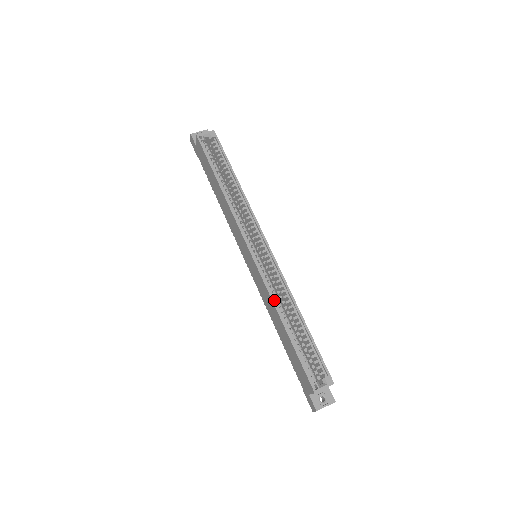
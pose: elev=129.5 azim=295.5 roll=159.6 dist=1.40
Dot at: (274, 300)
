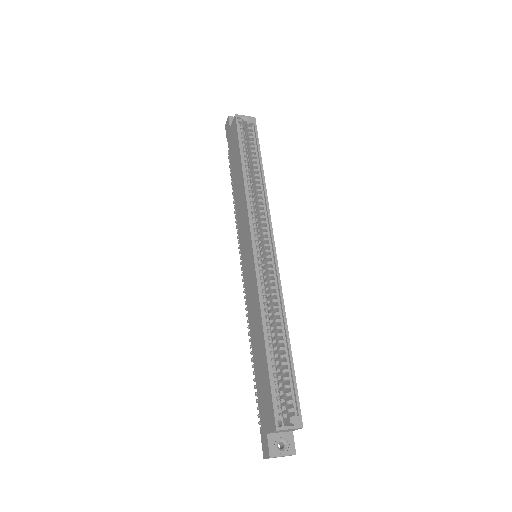
Dot at: (262, 305)
